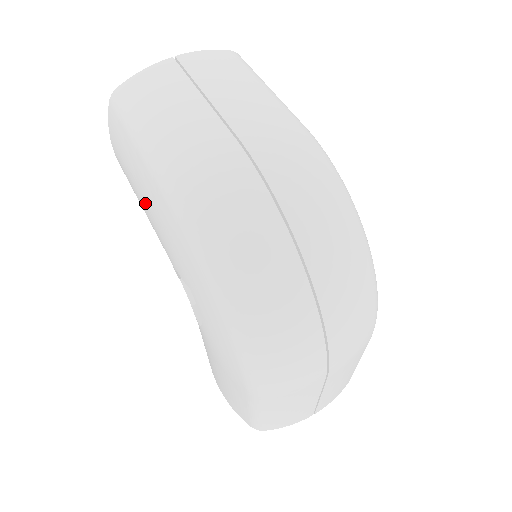
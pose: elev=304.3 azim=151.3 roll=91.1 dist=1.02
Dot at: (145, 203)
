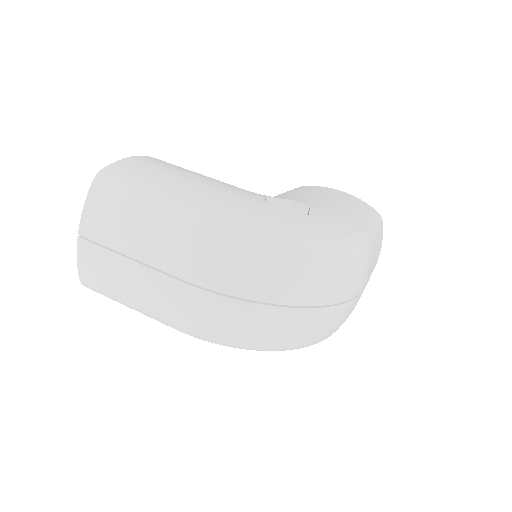
Dot at: occluded
